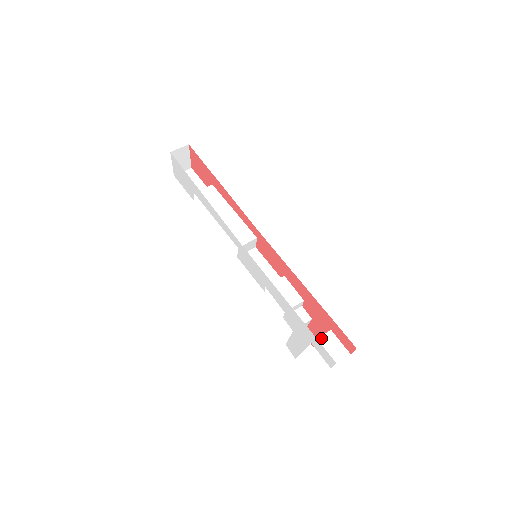
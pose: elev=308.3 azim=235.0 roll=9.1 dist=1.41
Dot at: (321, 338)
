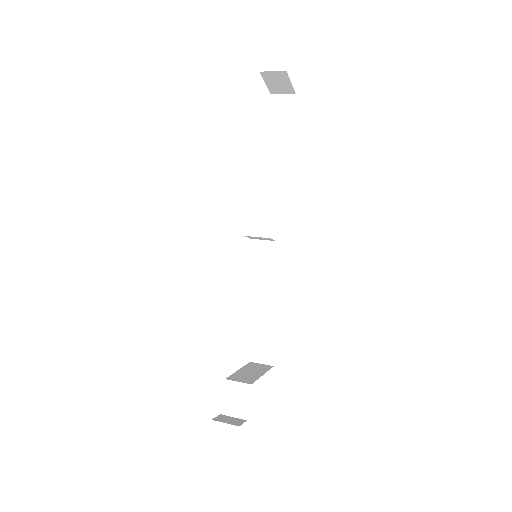
Dot at: (236, 383)
